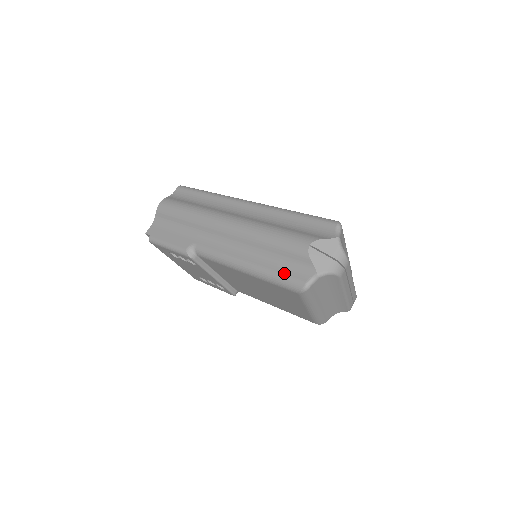
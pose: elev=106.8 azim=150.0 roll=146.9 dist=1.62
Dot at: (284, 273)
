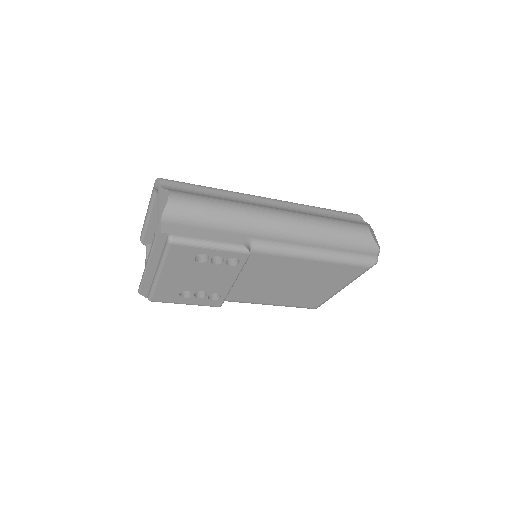
Dot at: (357, 253)
